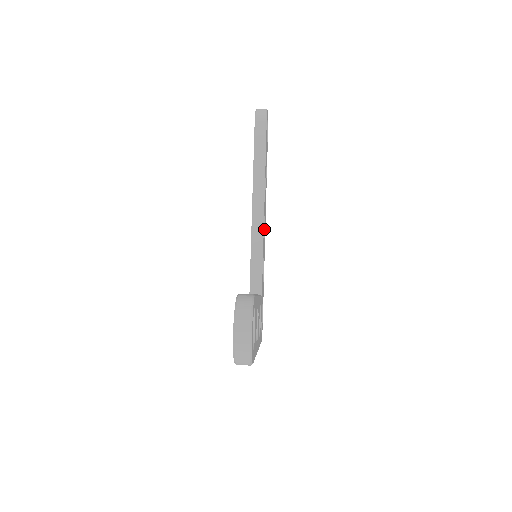
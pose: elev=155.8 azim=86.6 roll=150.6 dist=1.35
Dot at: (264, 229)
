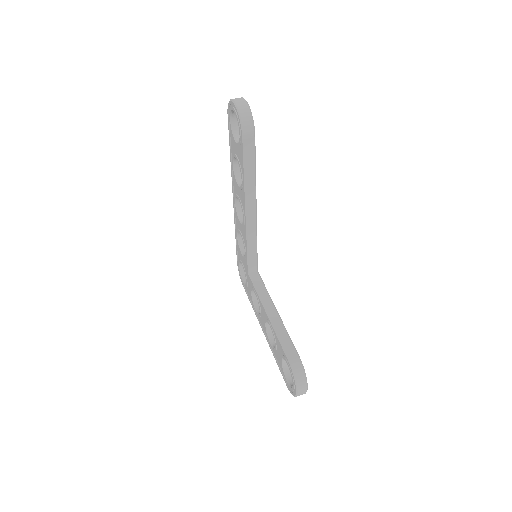
Dot at: occluded
